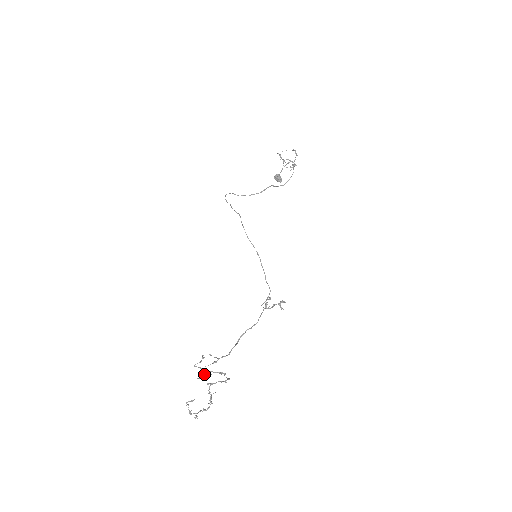
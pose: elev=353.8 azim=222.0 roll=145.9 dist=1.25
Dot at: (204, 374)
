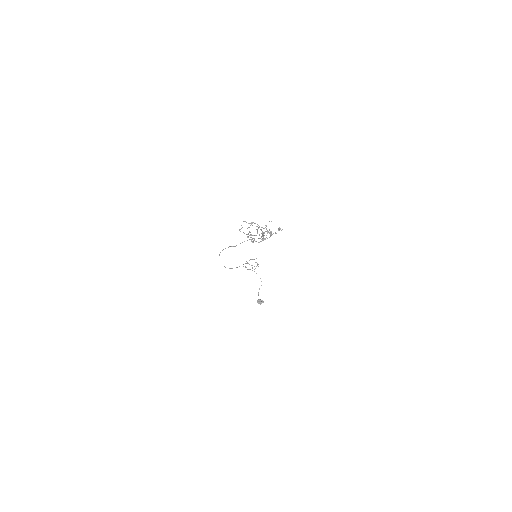
Dot at: (250, 235)
